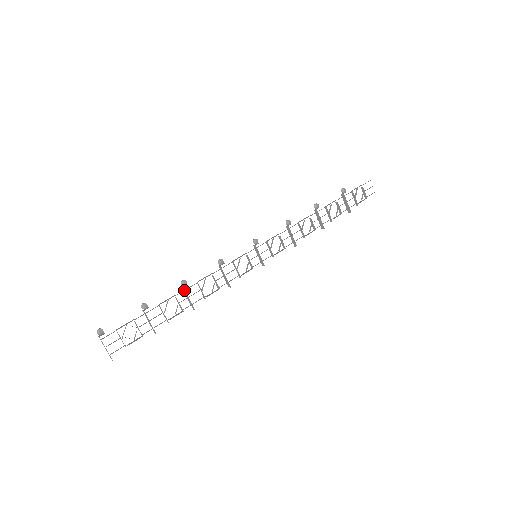
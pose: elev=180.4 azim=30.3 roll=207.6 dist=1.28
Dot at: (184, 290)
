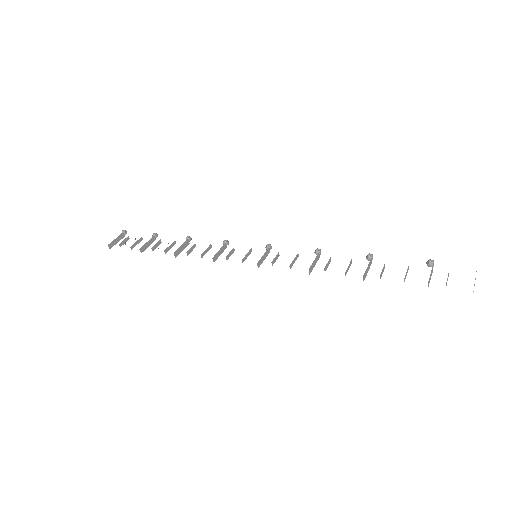
Dot at: occluded
